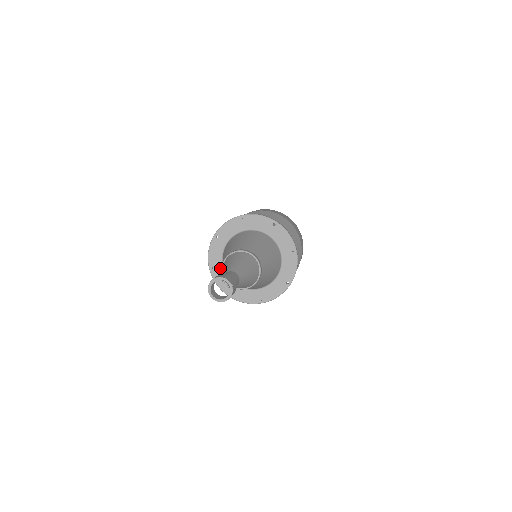
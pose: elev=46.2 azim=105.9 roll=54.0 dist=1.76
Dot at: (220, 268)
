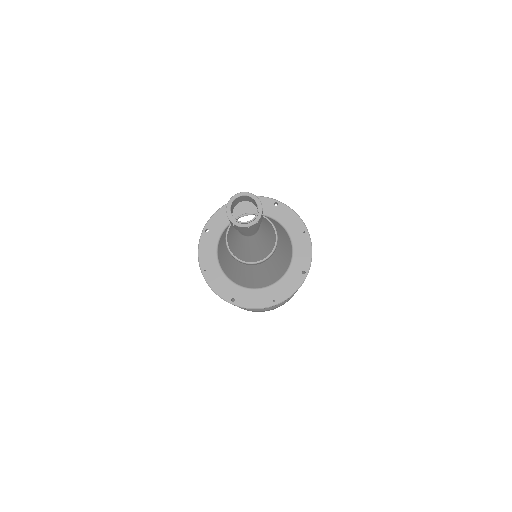
Dot at: (215, 269)
